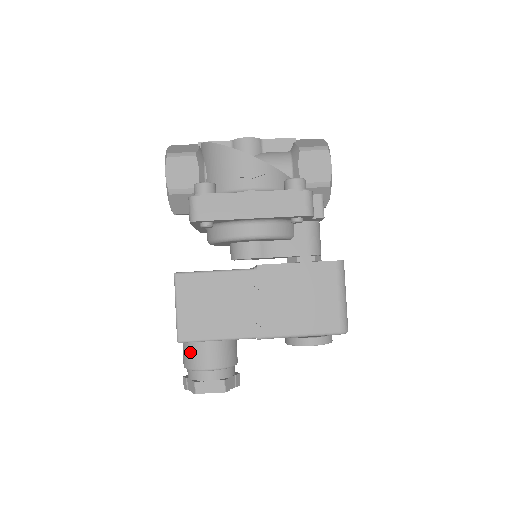
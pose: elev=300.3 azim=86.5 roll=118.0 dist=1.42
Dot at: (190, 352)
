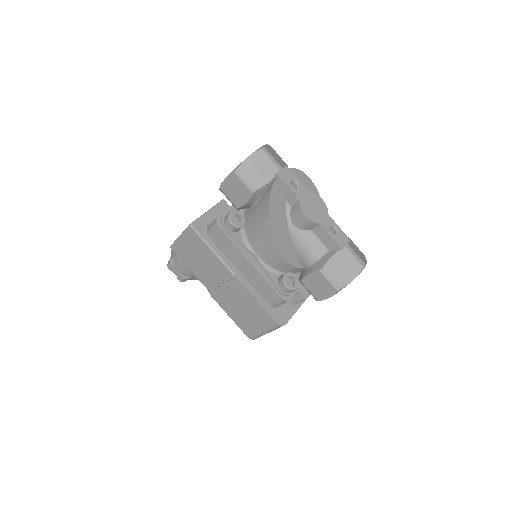
Dot at: occluded
